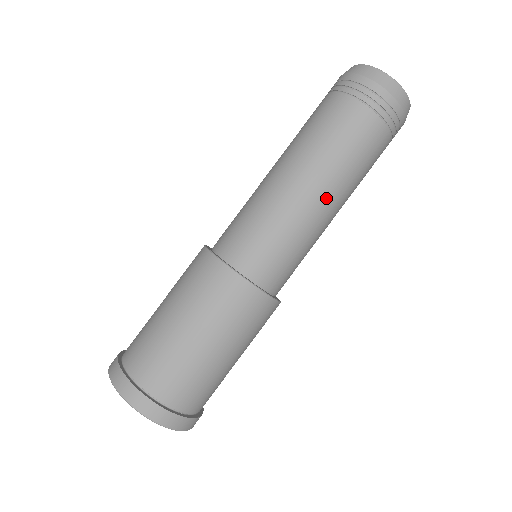
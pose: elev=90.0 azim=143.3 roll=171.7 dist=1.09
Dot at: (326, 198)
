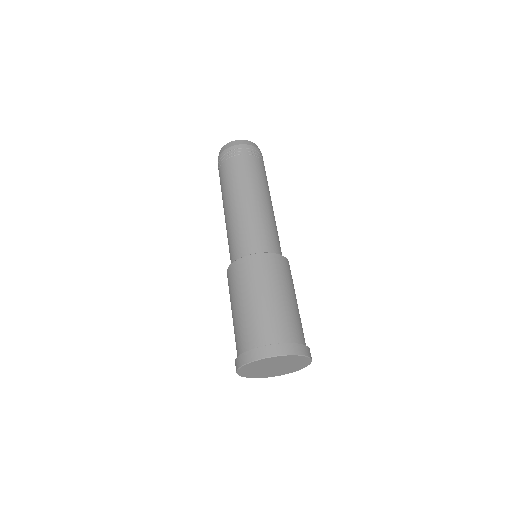
Dot at: (245, 199)
